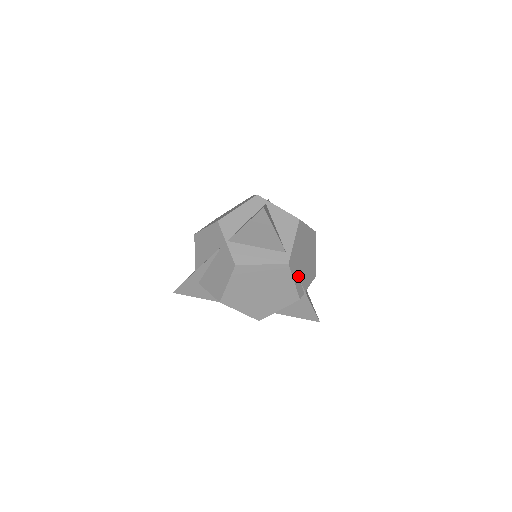
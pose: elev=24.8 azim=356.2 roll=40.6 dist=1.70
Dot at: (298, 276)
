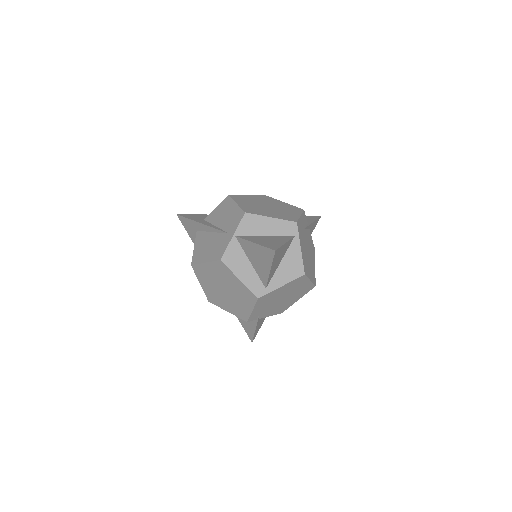
Dot at: (261, 308)
